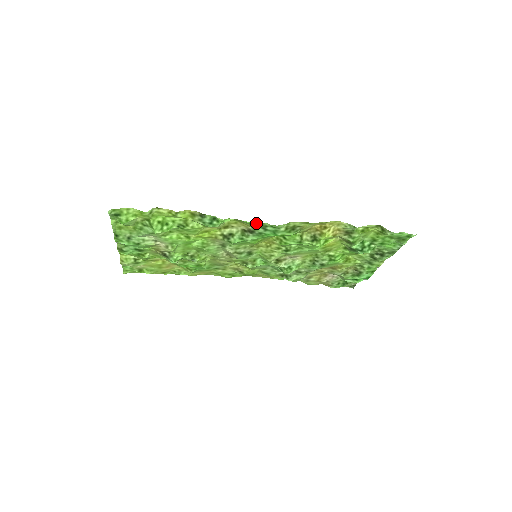
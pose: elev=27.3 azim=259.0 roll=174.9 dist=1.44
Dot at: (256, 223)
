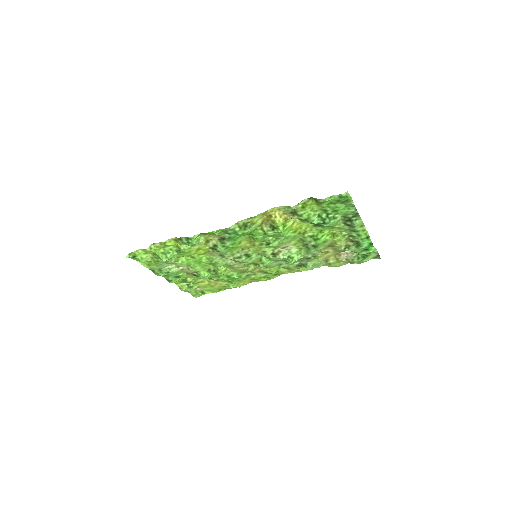
Dot at: (214, 231)
